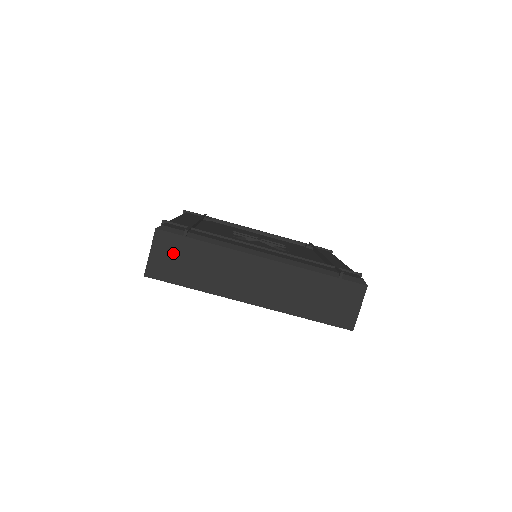
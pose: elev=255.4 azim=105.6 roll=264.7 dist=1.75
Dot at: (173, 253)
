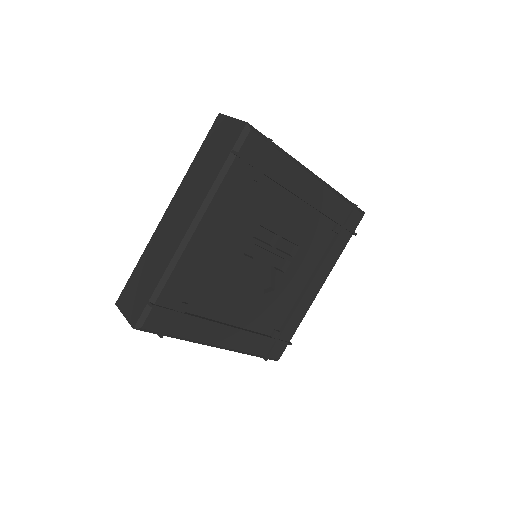
Dot at: occluded
